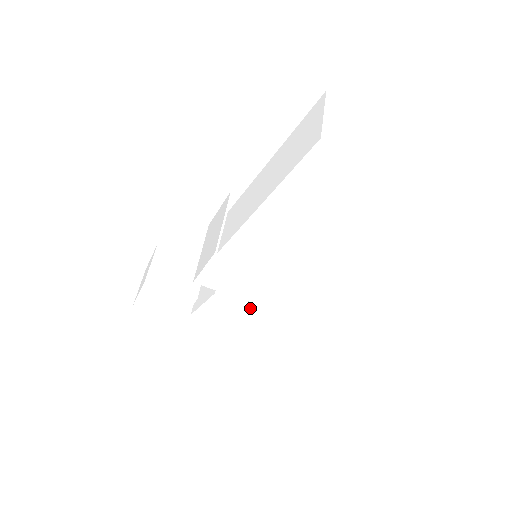
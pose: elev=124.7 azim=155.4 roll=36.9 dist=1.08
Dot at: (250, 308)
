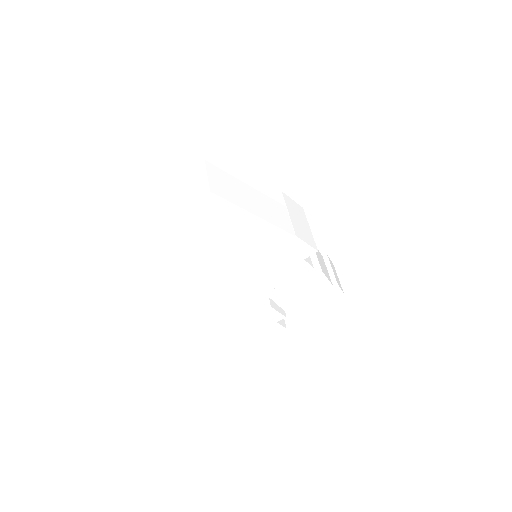
Dot at: (297, 283)
